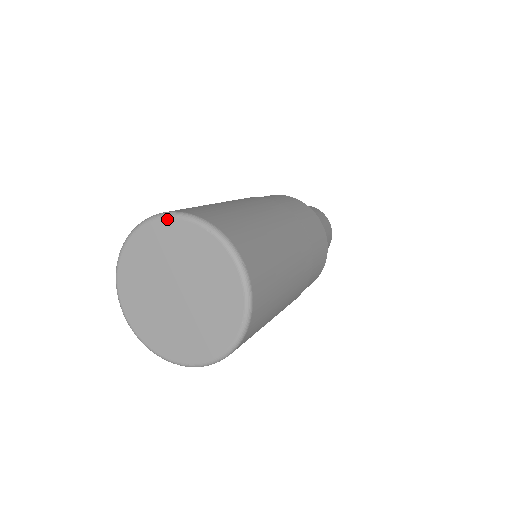
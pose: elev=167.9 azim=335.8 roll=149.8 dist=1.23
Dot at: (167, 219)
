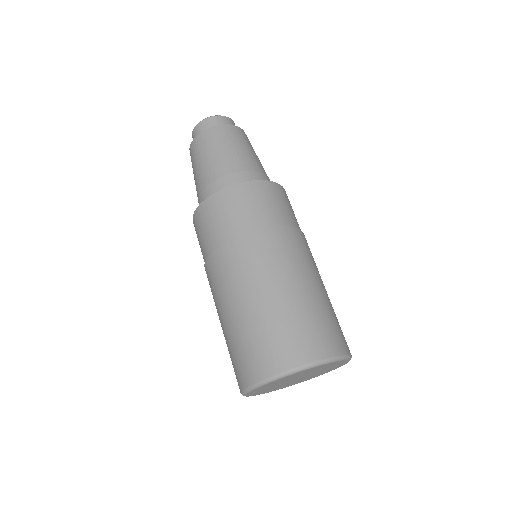
Dot at: (256, 389)
